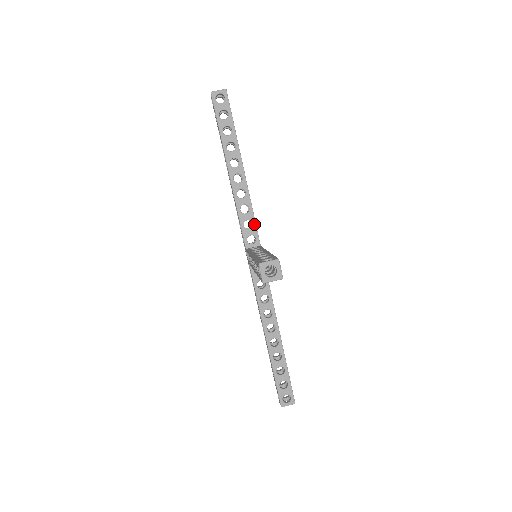
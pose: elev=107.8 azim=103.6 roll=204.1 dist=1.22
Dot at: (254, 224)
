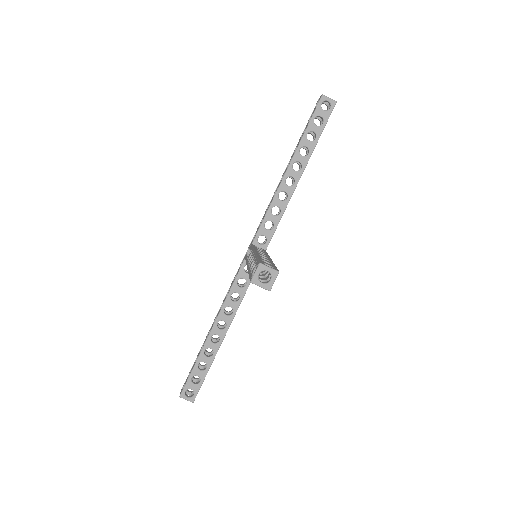
Dot at: (274, 229)
